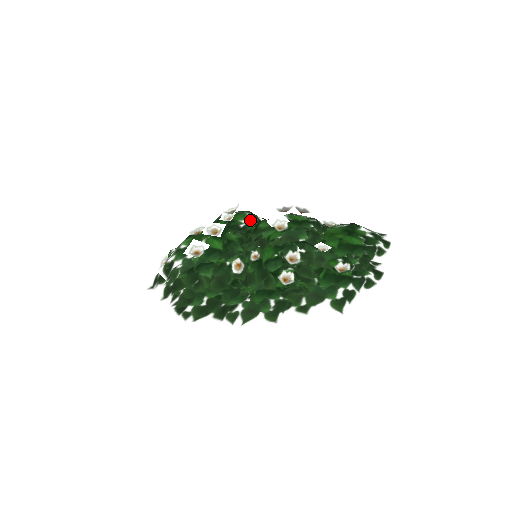
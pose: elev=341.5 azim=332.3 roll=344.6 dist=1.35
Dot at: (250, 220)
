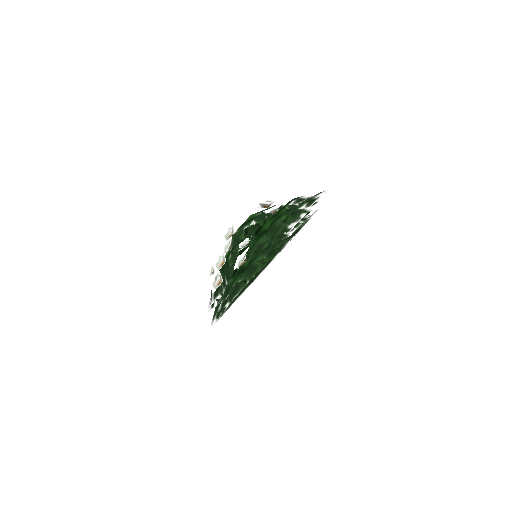
Dot at: occluded
